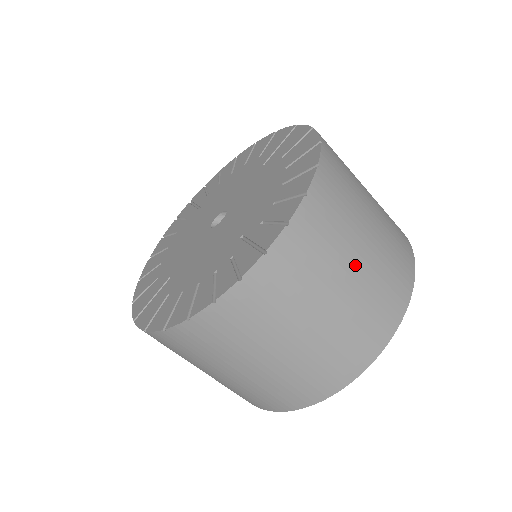
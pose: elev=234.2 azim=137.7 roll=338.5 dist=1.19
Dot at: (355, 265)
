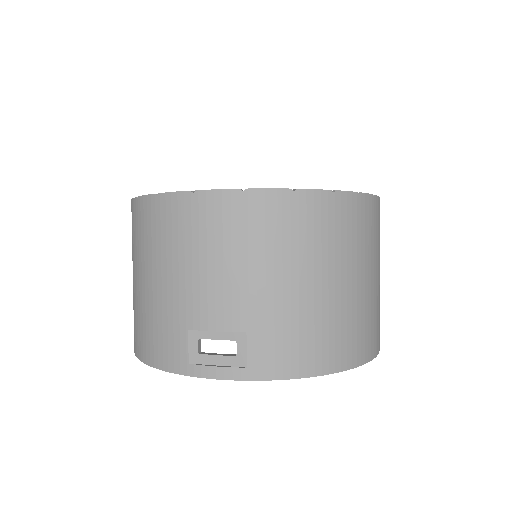
Dot at: occluded
